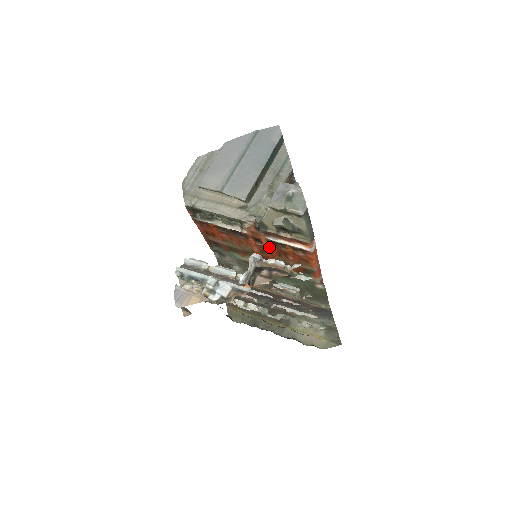
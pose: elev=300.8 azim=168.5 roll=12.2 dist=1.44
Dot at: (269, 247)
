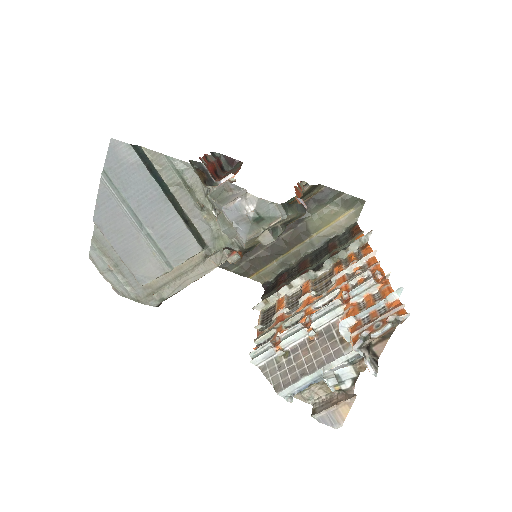
Dot at: occluded
